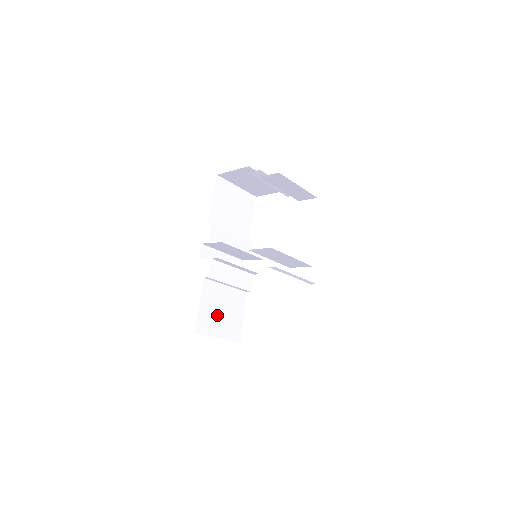
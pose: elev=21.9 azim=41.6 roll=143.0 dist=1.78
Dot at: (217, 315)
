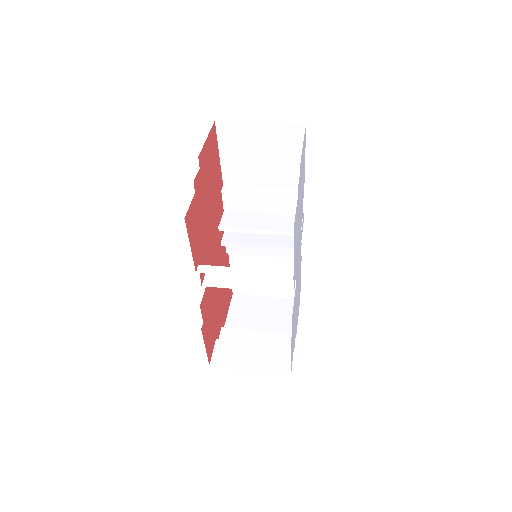
Dot at: occluded
